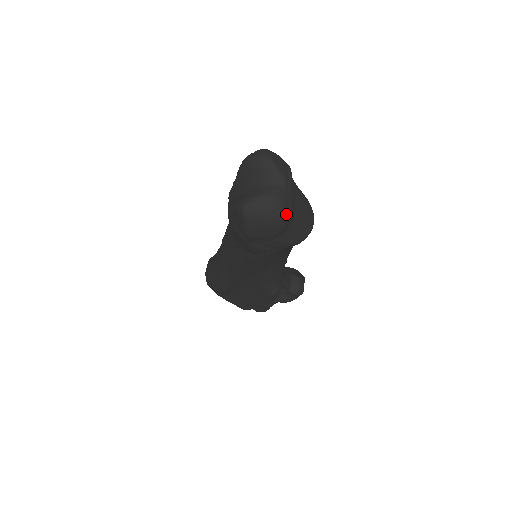
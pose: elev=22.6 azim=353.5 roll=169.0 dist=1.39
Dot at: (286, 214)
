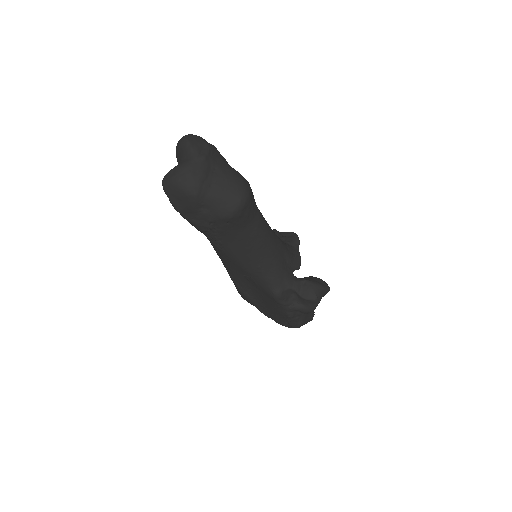
Dot at: (193, 182)
